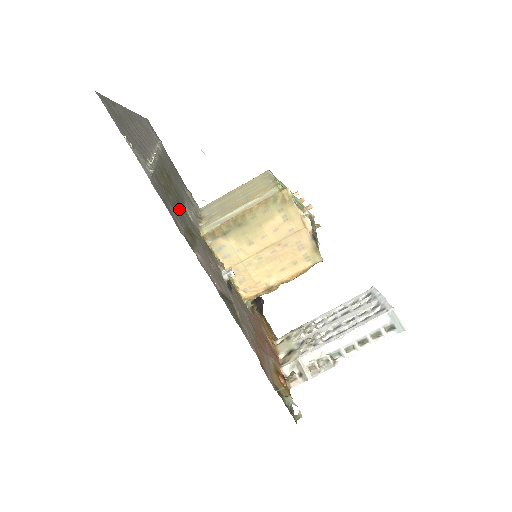
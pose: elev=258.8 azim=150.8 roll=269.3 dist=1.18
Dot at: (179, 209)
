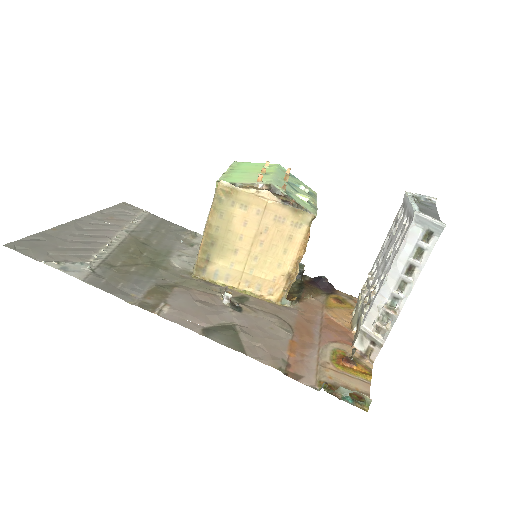
Dot at: (149, 272)
